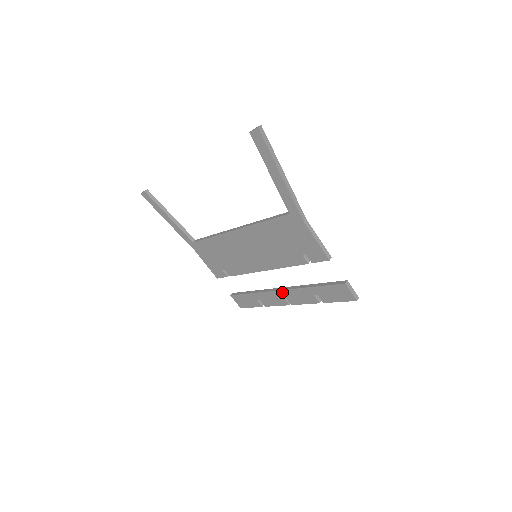
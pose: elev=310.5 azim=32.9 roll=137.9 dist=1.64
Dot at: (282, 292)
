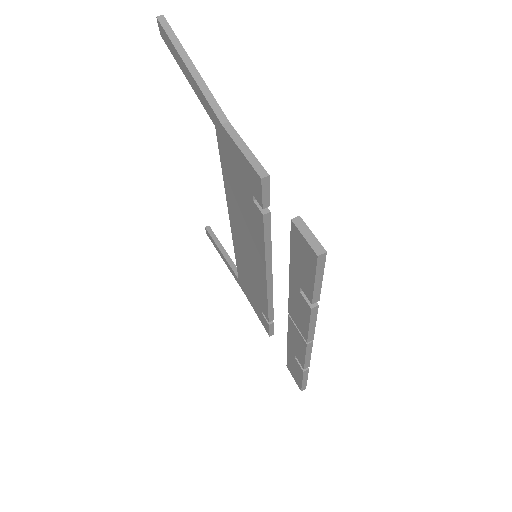
Dot at: (290, 315)
